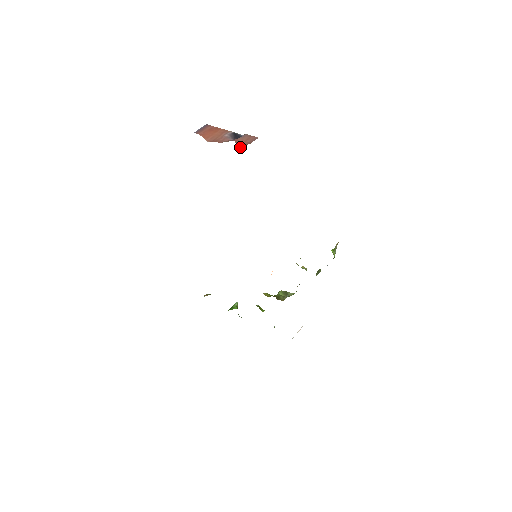
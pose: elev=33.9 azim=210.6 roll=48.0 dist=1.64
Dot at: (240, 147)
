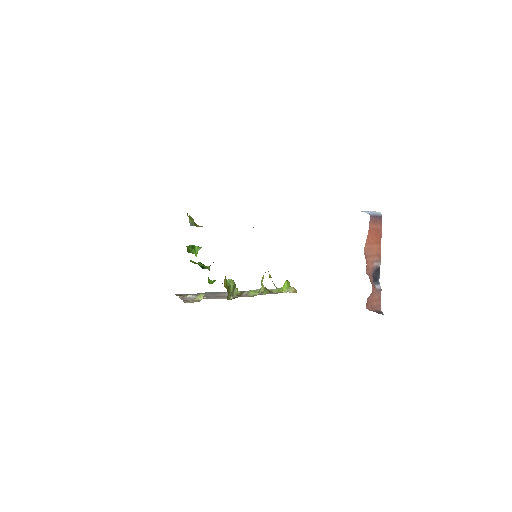
Dot at: (368, 305)
